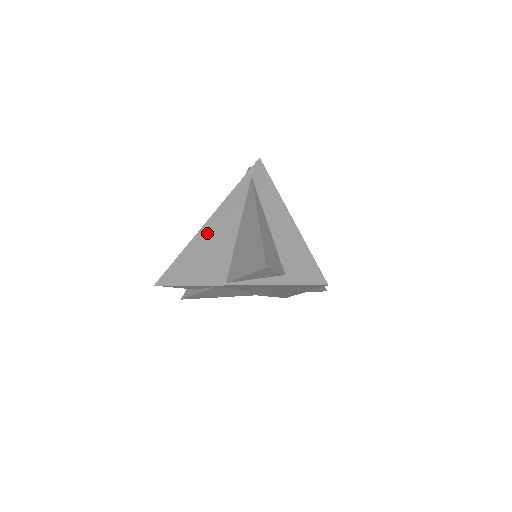
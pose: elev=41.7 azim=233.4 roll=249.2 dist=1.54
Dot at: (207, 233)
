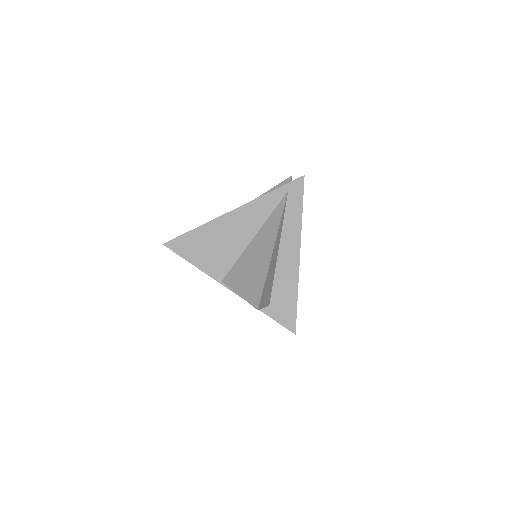
Dot at: (226, 223)
